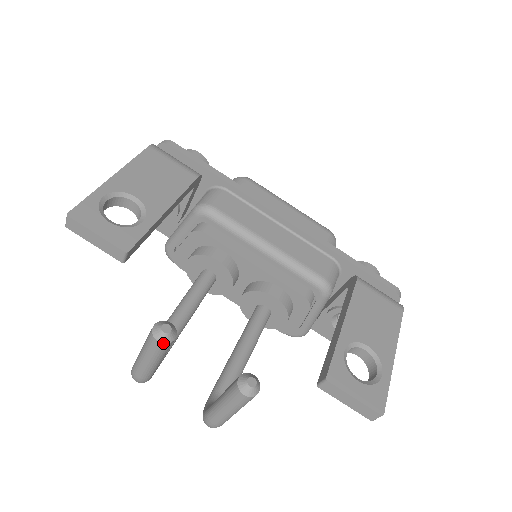
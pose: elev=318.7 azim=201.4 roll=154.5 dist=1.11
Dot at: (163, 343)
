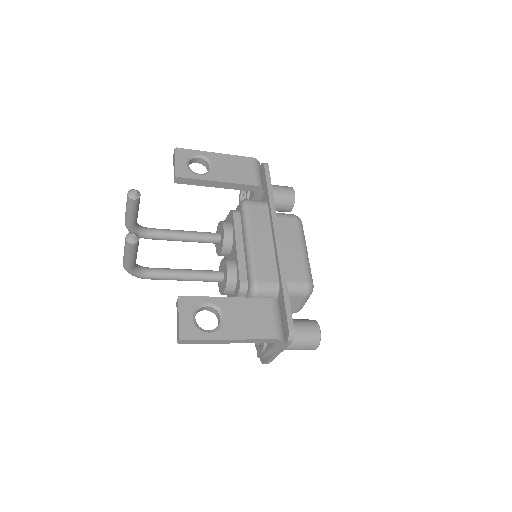
Dot at: (128, 196)
